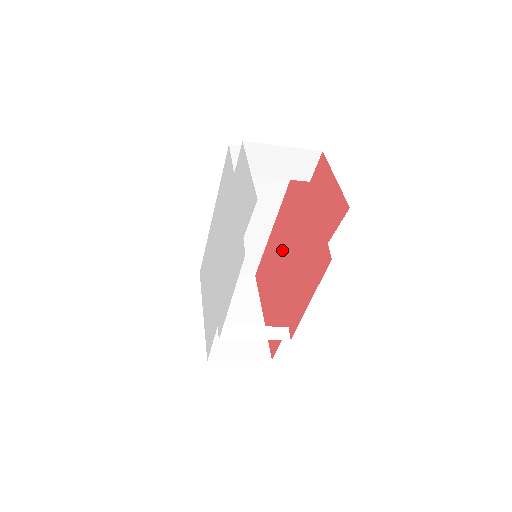
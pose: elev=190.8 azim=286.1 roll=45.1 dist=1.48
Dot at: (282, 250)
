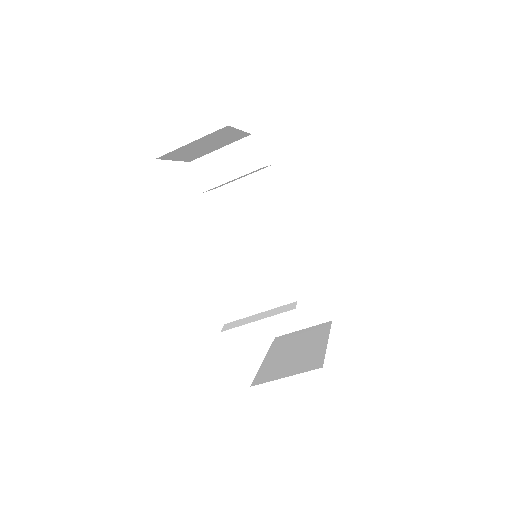
Dot at: occluded
